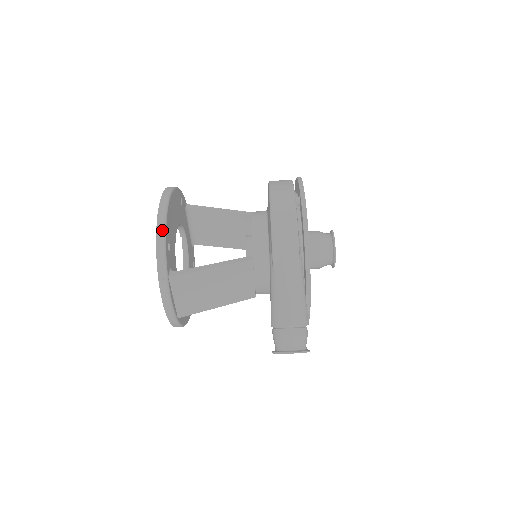
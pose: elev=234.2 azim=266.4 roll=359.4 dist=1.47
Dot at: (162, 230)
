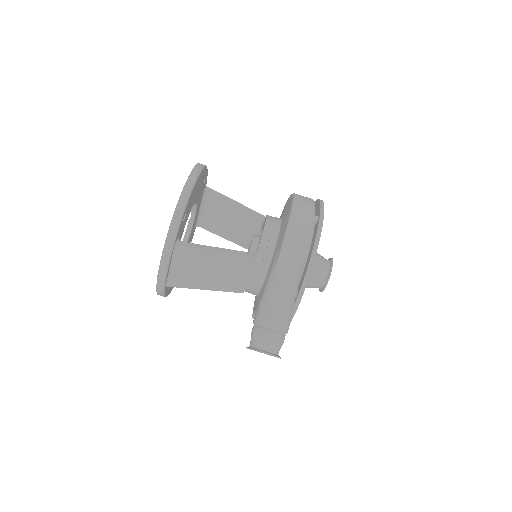
Dot at: (185, 199)
